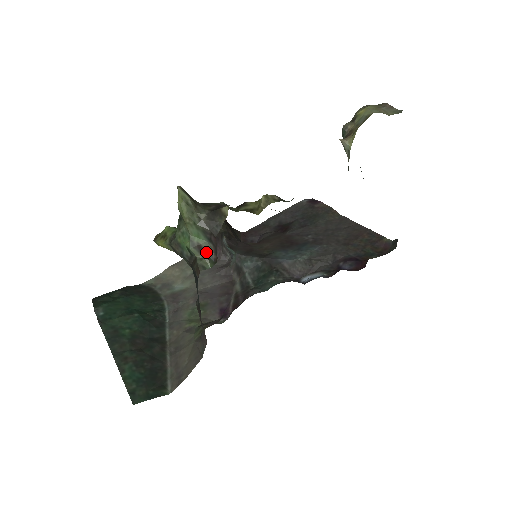
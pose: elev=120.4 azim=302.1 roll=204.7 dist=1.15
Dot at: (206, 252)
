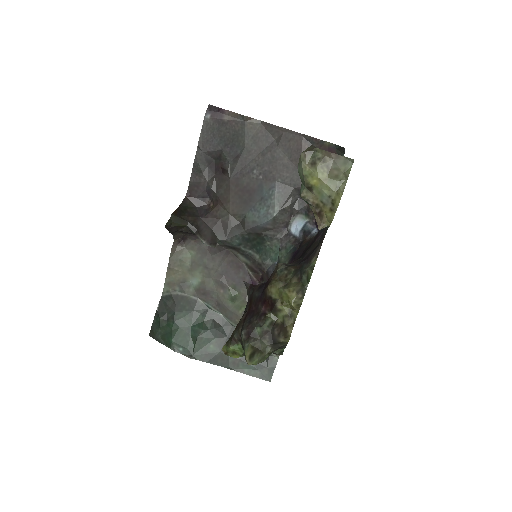
Dot at: occluded
